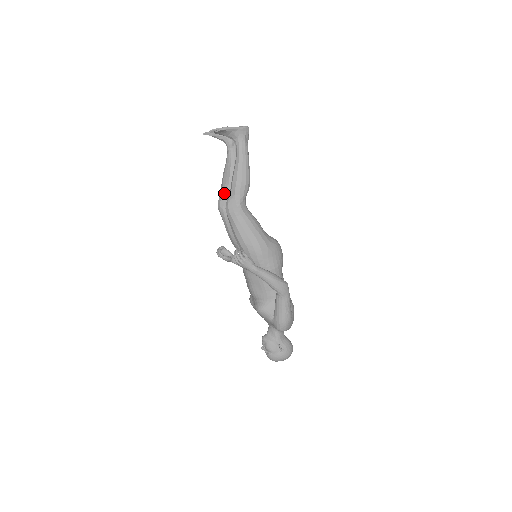
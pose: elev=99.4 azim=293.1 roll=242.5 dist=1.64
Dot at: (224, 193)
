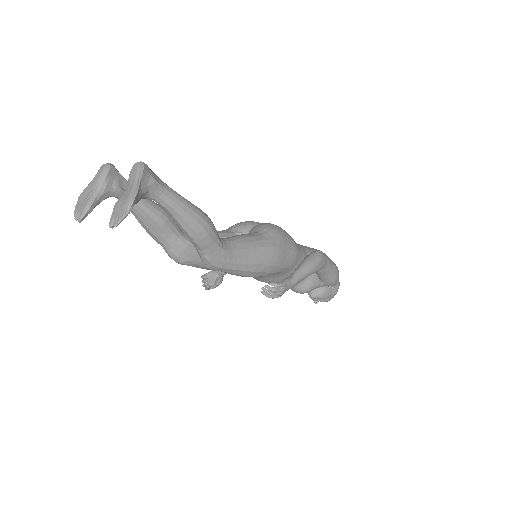
Dot at: (171, 246)
